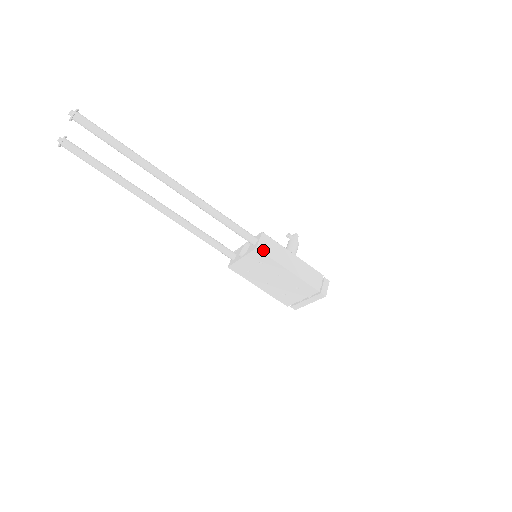
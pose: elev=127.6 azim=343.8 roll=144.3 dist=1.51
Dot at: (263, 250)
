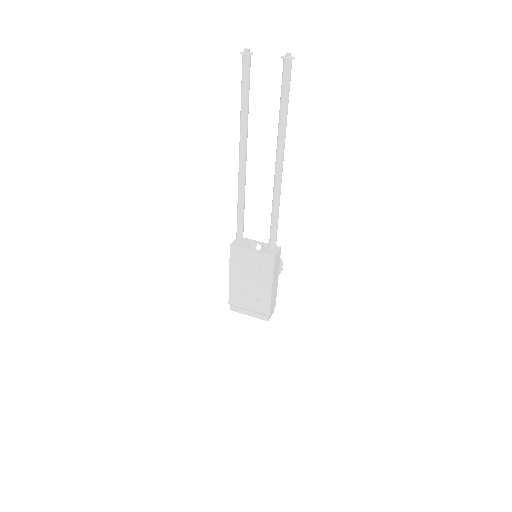
Dot at: (275, 261)
